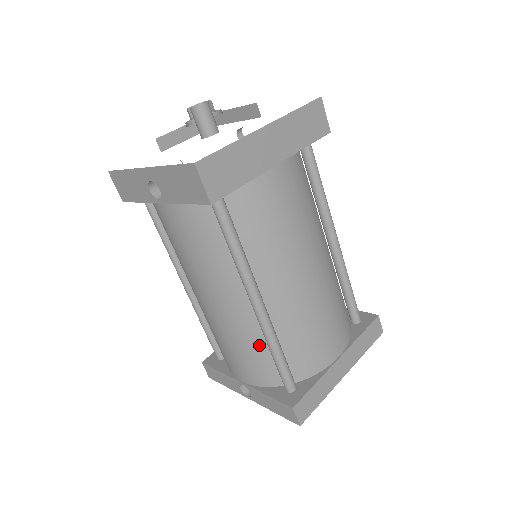
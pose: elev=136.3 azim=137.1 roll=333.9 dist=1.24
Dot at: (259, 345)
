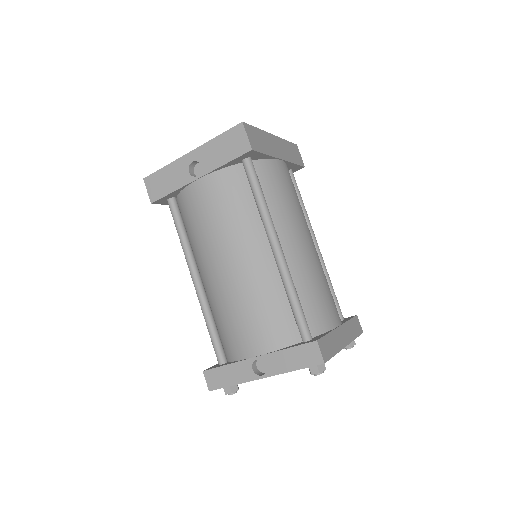
Dot at: (276, 297)
